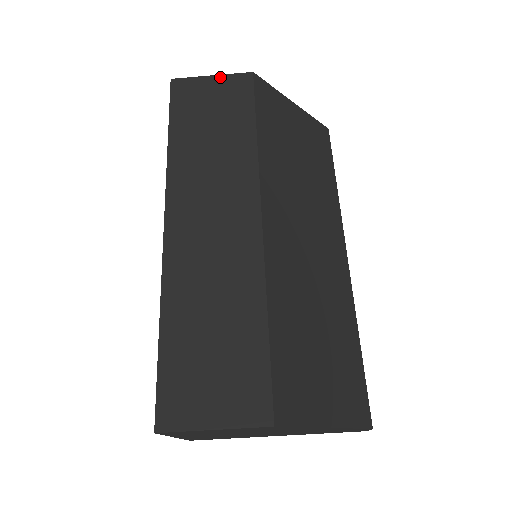
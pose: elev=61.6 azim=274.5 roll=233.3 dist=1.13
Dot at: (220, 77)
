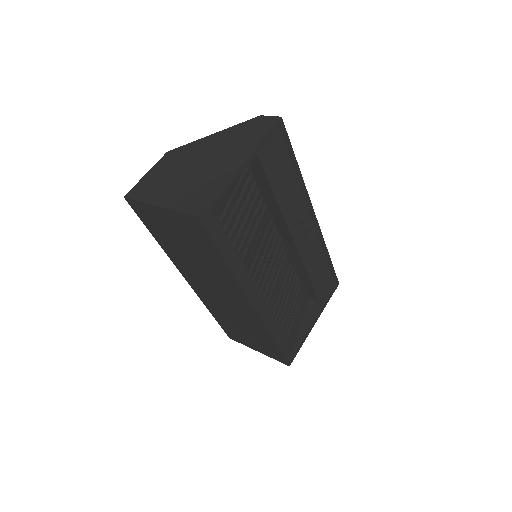
Dot at: occluded
